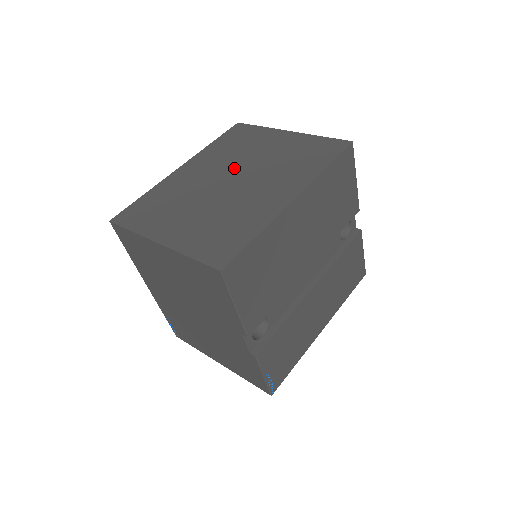
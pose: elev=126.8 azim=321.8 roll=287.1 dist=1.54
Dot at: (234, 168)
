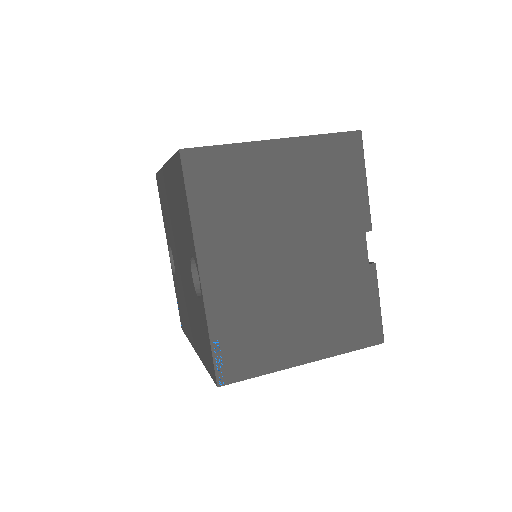
Dot at: occluded
